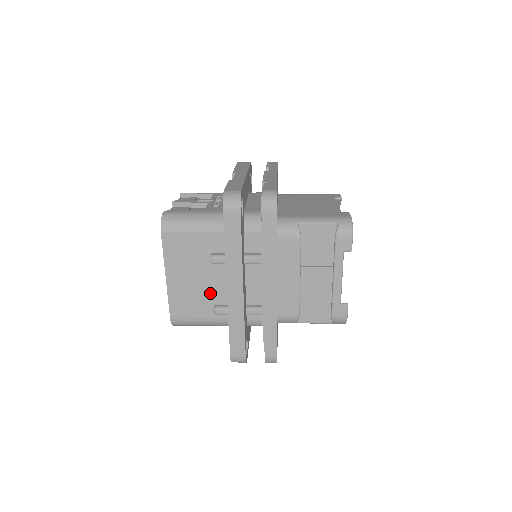
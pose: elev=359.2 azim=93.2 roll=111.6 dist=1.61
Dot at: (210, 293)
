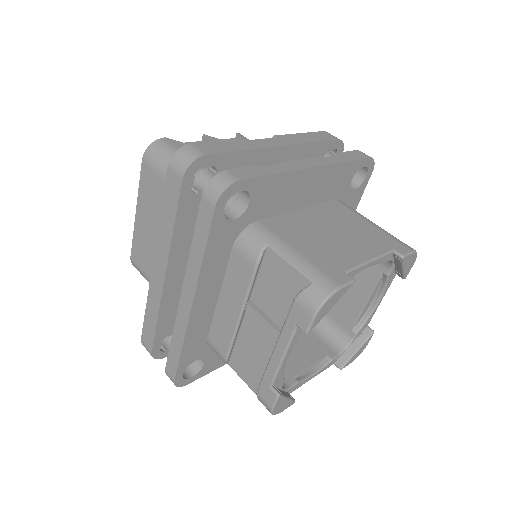
Dot at: occluded
